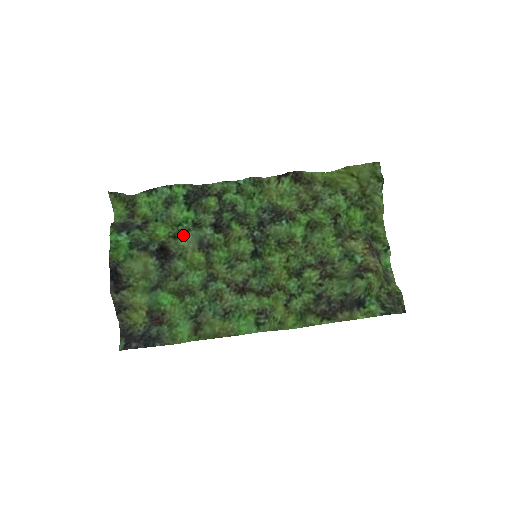
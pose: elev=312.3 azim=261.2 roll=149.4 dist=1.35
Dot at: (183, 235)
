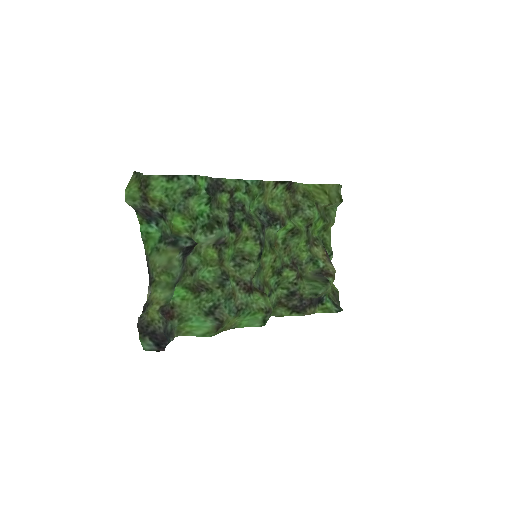
Dot at: (200, 229)
